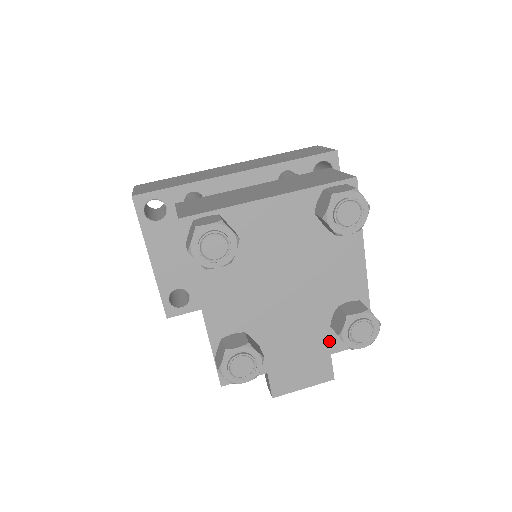
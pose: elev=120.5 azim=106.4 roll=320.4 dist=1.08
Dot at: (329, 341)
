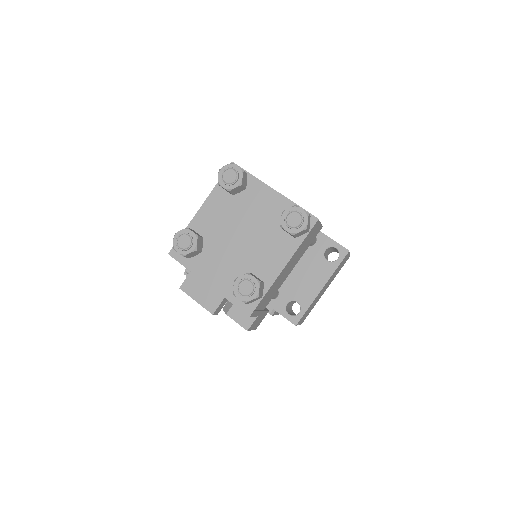
Dot at: (231, 289)
